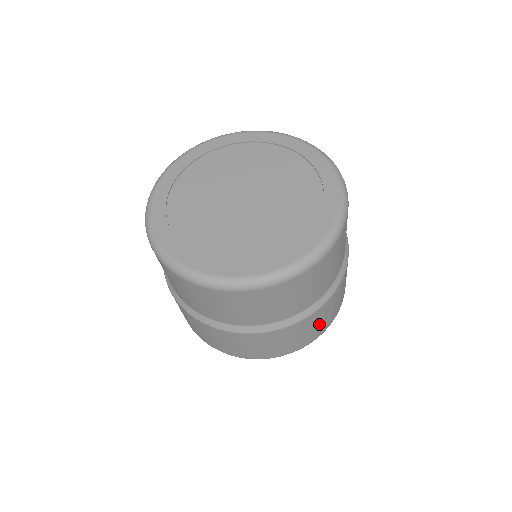
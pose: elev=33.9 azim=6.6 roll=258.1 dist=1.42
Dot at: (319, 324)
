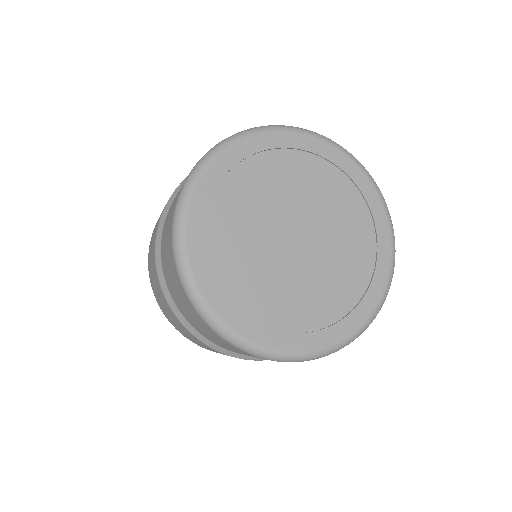
Dot at: occluded
